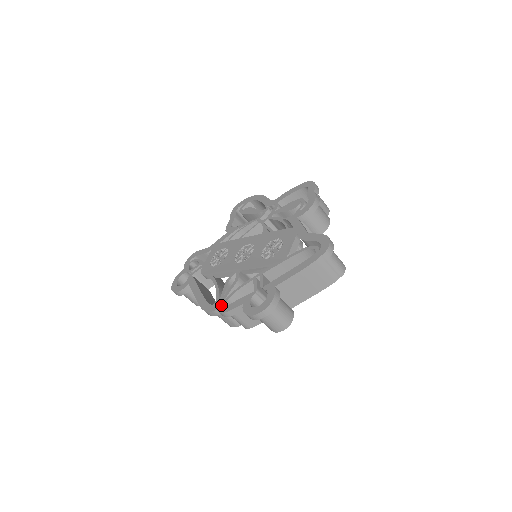
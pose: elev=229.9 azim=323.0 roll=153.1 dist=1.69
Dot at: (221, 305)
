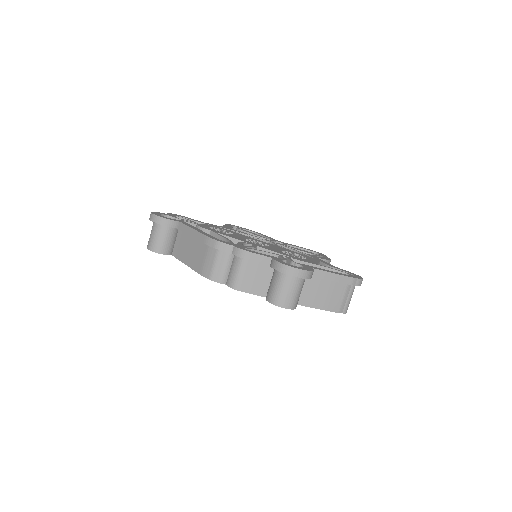
Dot at: (240, 246)
